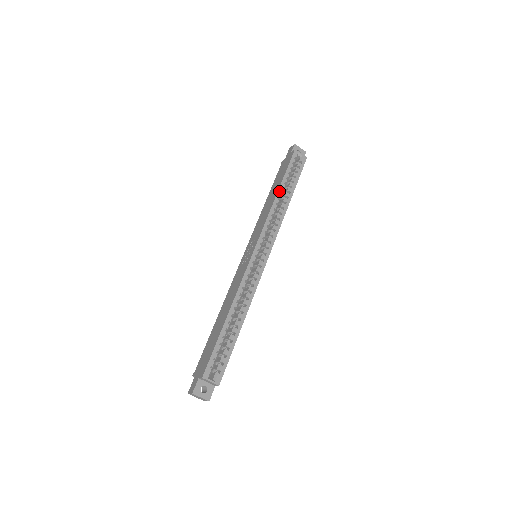
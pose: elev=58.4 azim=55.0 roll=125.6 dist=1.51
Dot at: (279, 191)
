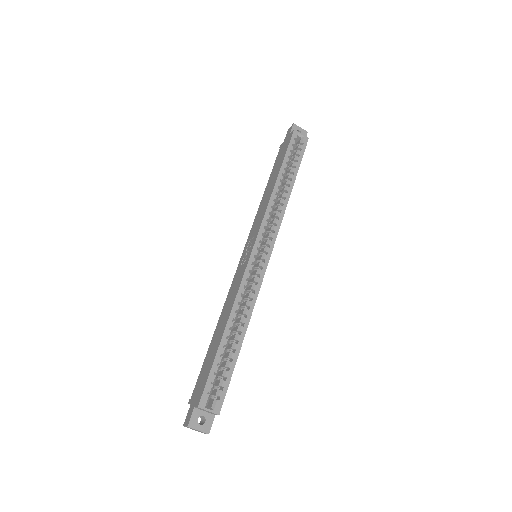
Dot at: (278, 178)
